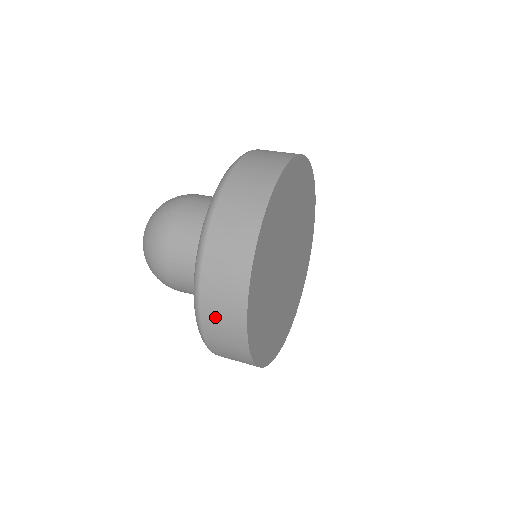
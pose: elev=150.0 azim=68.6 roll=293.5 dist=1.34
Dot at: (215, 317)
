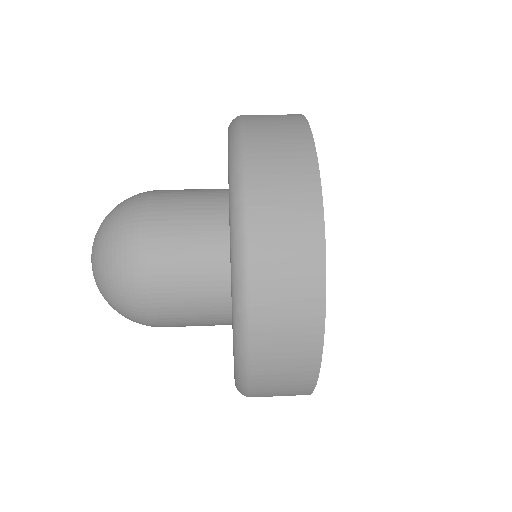
Dot at: (275, 304)
